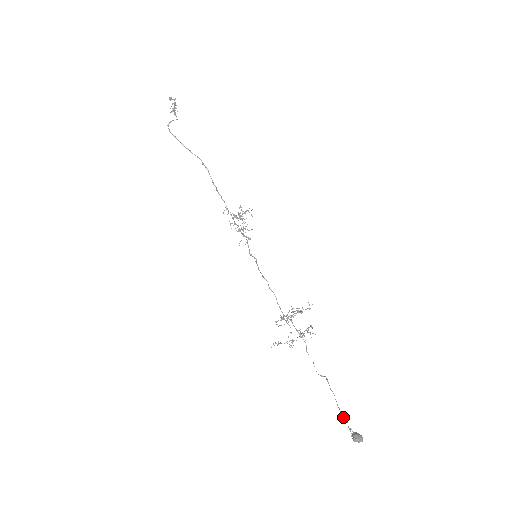
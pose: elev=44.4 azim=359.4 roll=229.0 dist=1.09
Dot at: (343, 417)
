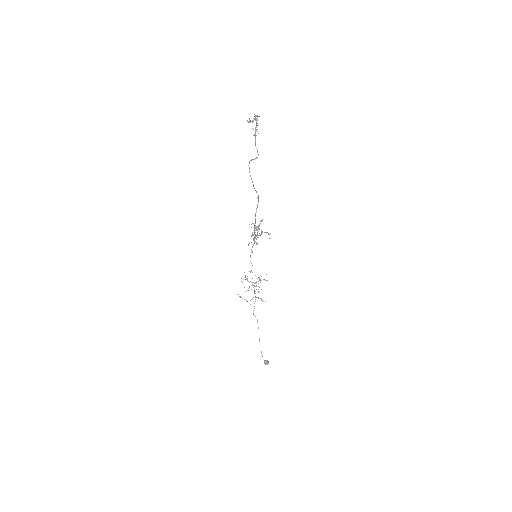
Dot at: occluded
